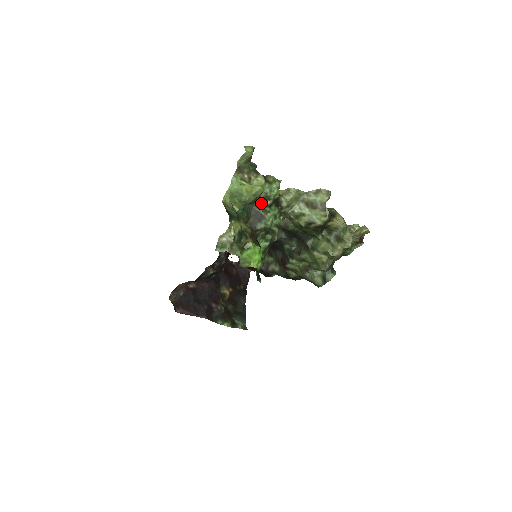
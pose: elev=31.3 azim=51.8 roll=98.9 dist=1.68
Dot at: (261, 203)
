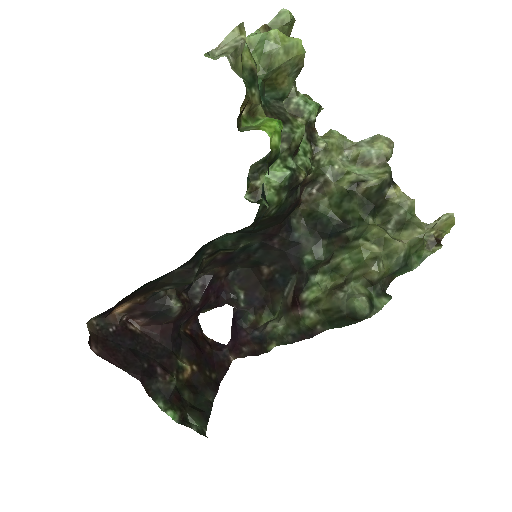
Dot at: occluded
